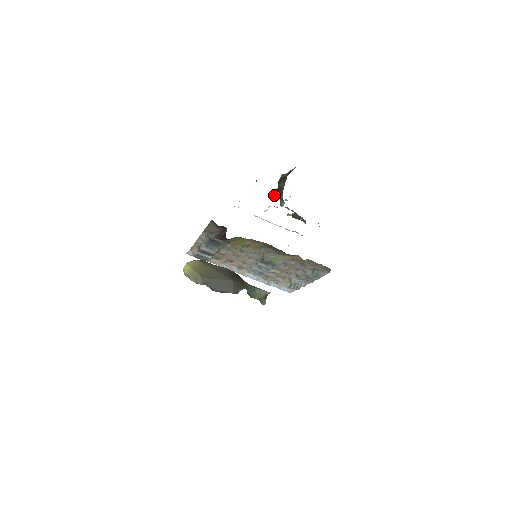
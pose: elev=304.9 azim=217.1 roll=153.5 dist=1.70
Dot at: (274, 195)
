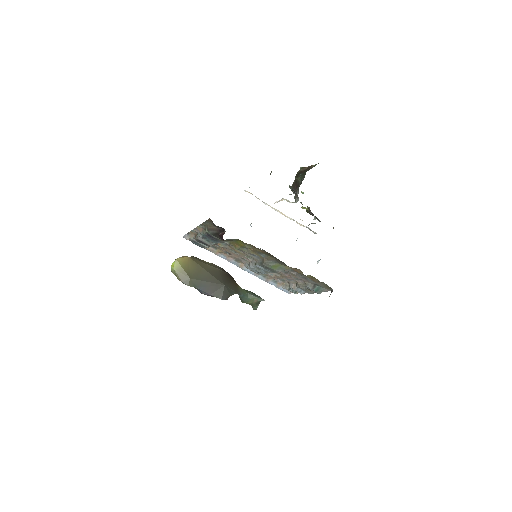
Dot at: (289, 187)
